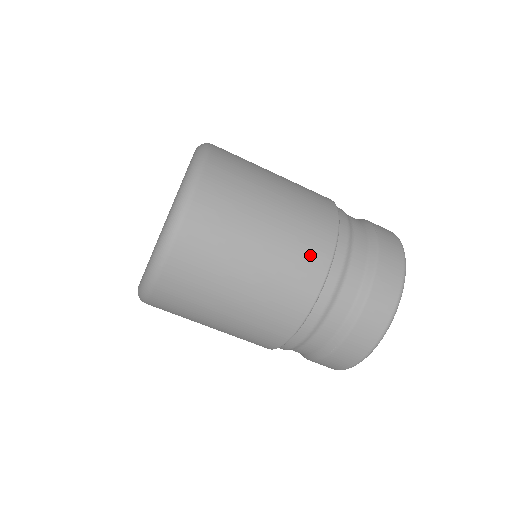
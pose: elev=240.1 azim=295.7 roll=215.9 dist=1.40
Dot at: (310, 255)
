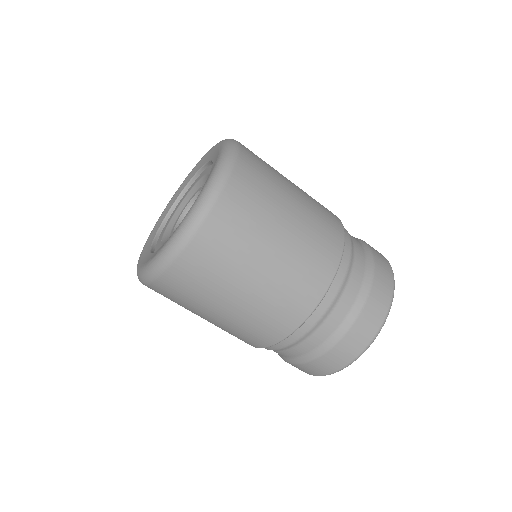
Dot at: (267, 329)
